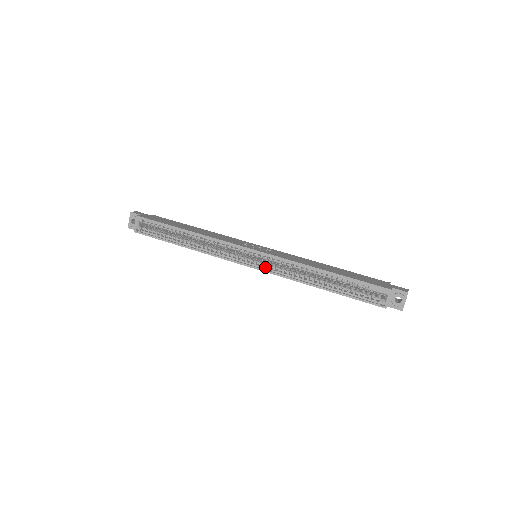
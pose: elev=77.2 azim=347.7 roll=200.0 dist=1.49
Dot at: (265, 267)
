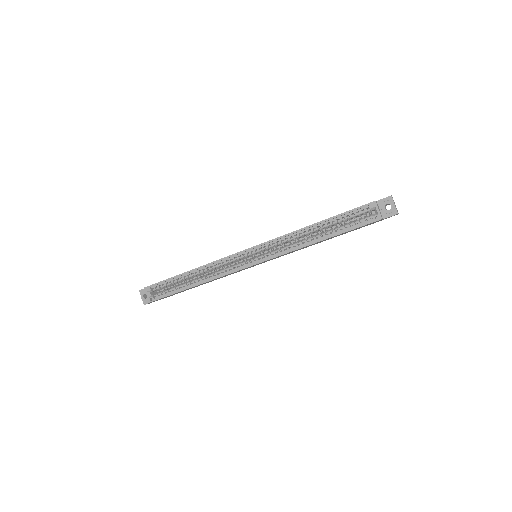
Dot at: (267, 257)
